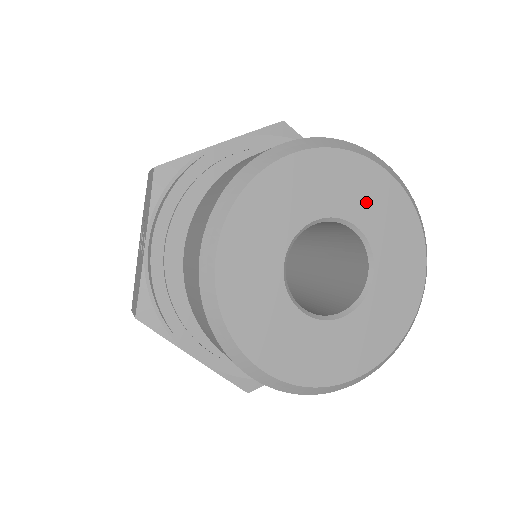
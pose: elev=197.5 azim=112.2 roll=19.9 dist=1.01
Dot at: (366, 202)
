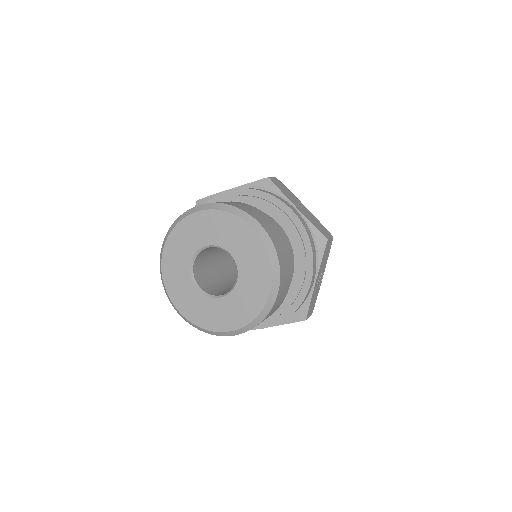
Dot at: (235, 241)
